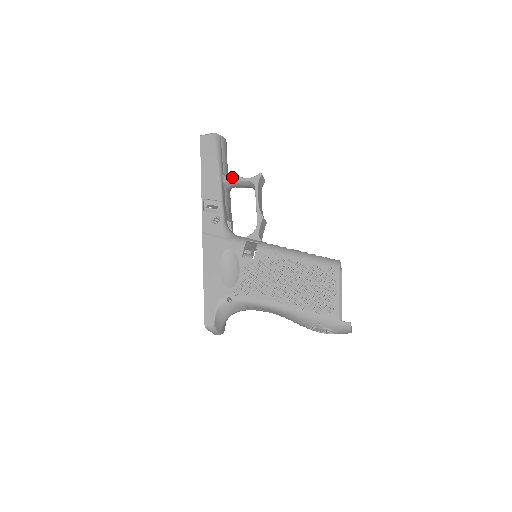
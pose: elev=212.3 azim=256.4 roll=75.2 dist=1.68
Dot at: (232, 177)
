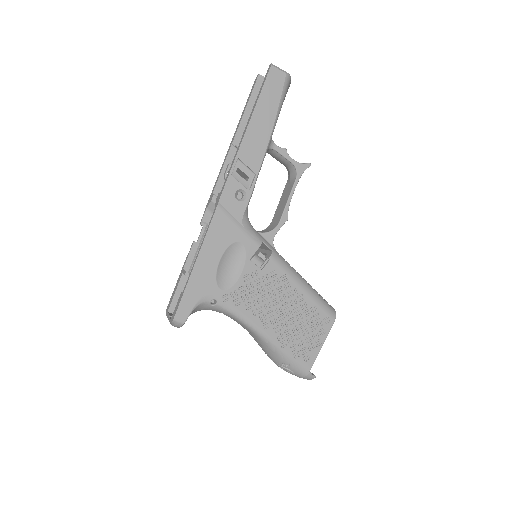
Dot at: (279, 147)
